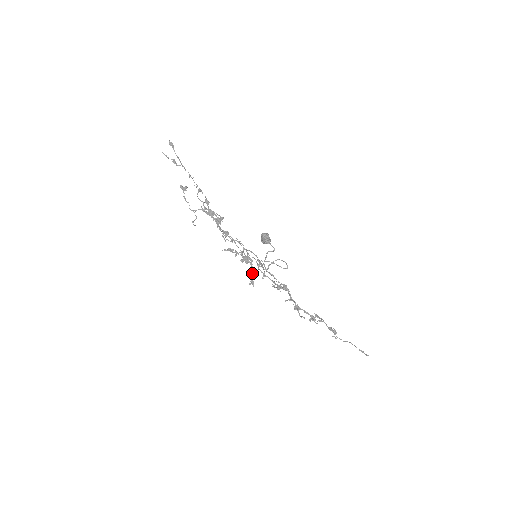
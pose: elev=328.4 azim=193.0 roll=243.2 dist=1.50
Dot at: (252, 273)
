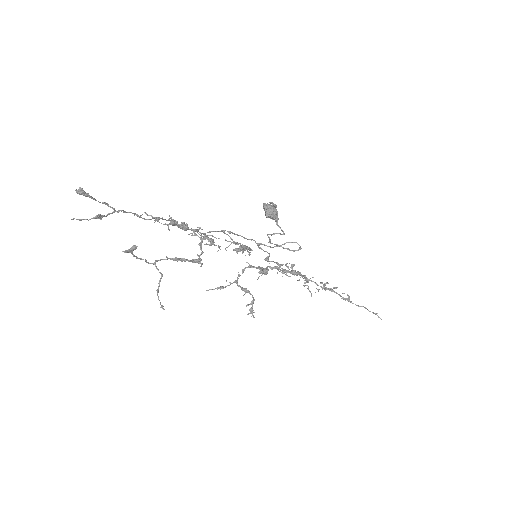
Dot at: (251, 302)
